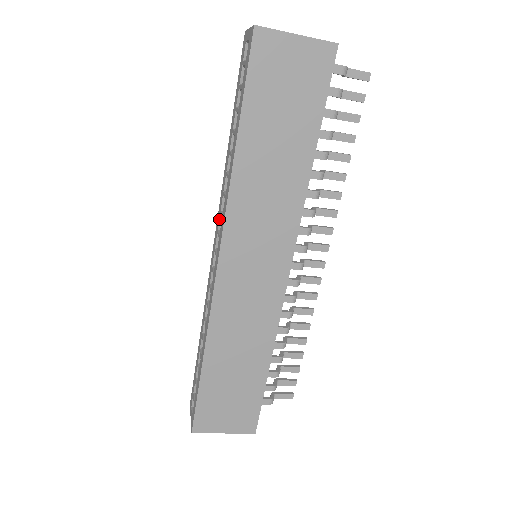
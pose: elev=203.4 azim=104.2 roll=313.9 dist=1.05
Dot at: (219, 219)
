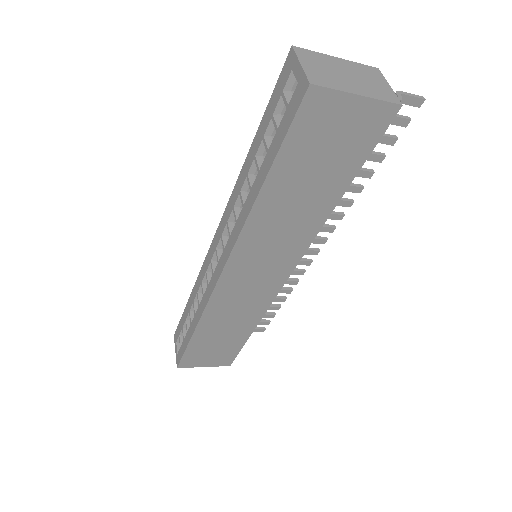
Dot at: (225, 227)
